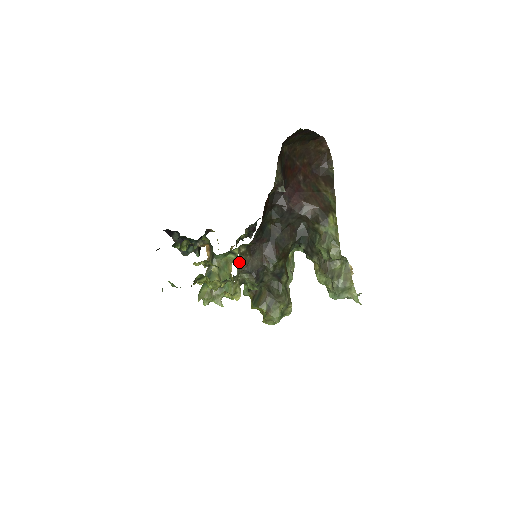
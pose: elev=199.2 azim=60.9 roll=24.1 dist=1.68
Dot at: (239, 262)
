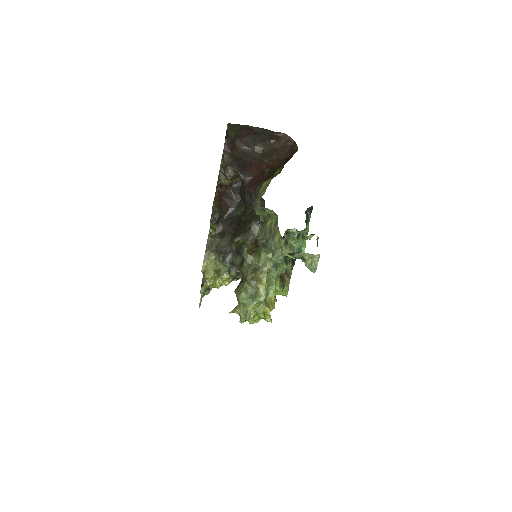
Dot at: (208, 243)
